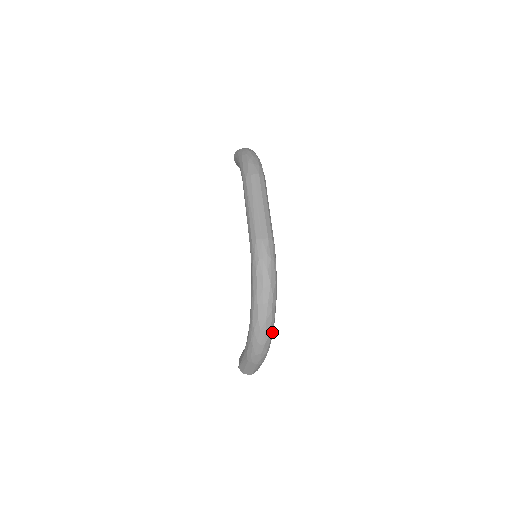
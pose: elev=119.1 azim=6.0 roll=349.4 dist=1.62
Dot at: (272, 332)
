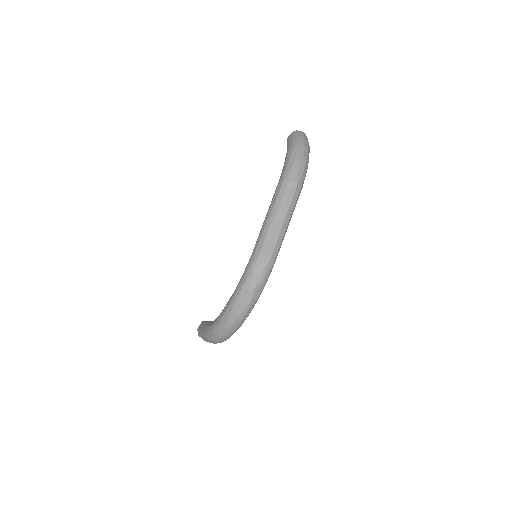
Dot at: occluded
